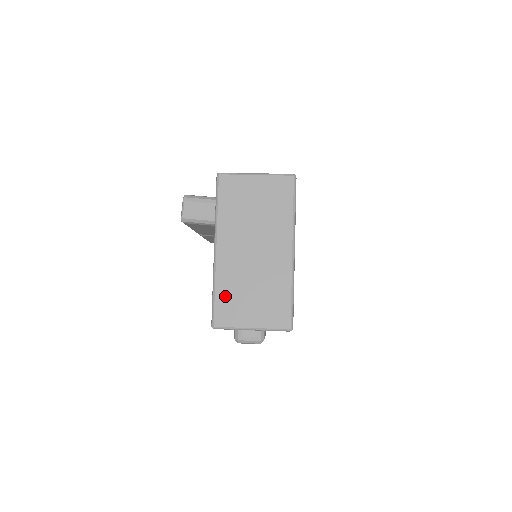
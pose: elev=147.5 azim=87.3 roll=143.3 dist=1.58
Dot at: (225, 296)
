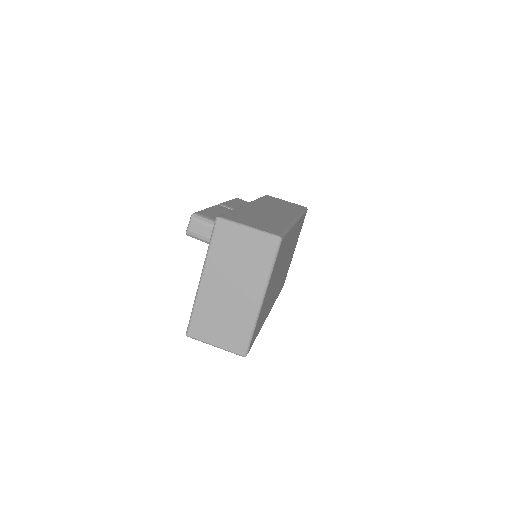
Dot at: (200, 316)
